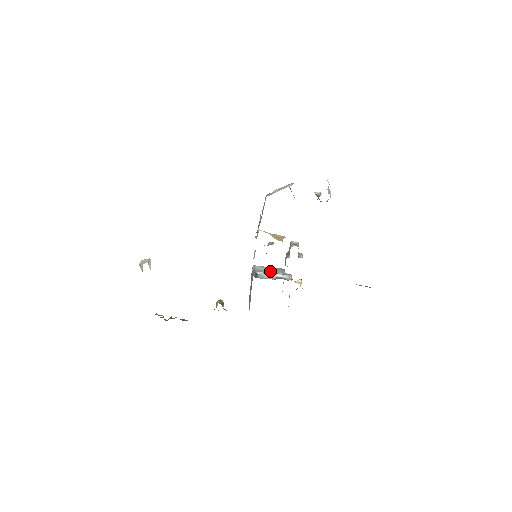
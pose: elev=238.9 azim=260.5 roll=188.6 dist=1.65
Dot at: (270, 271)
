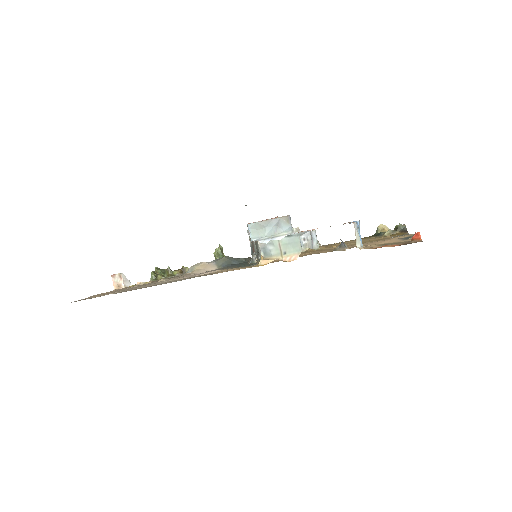
Dot at: (272, 230)
